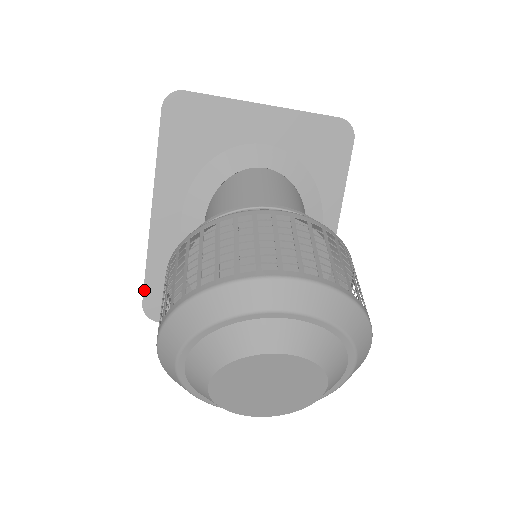
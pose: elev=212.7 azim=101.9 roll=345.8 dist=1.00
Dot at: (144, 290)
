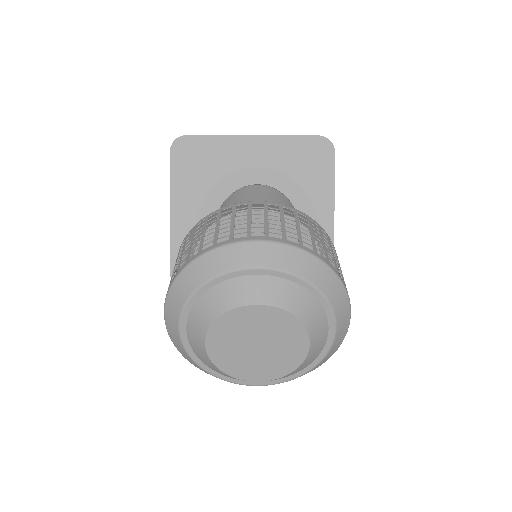
Dot at: occluded
